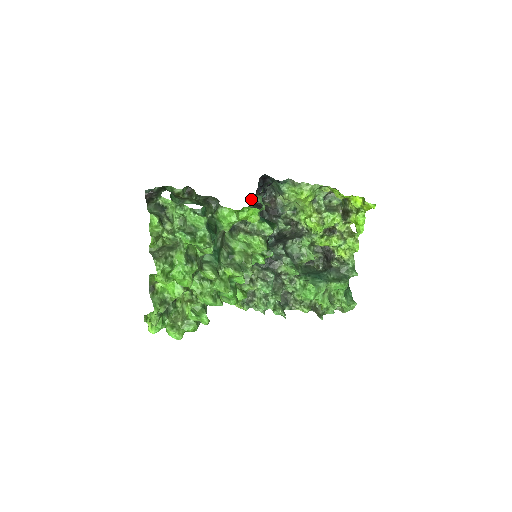
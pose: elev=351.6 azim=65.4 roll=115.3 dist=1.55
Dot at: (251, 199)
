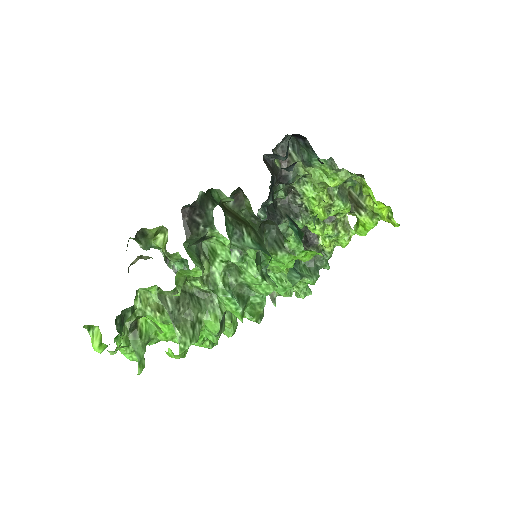
Dot at: occluded
